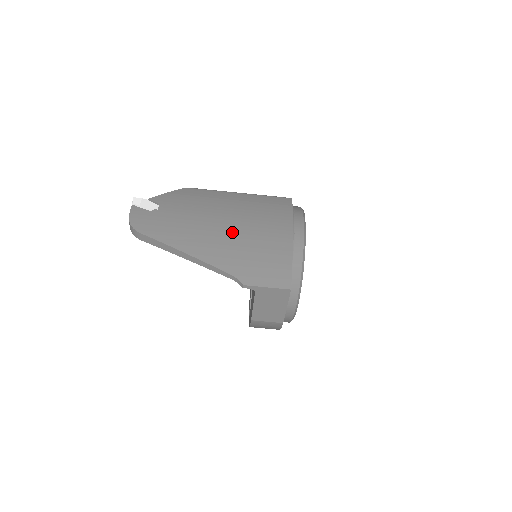
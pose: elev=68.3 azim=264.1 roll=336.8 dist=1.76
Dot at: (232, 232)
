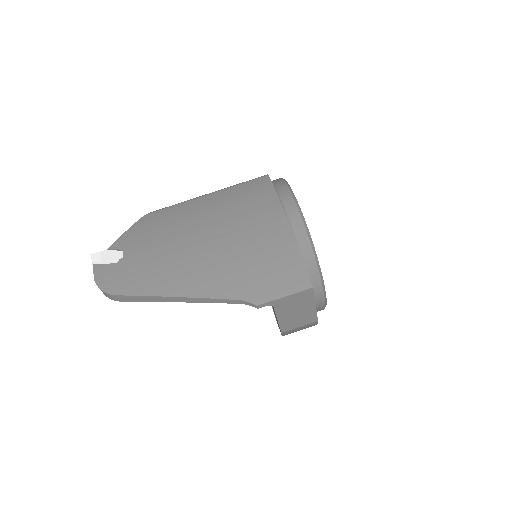
Dot at: (218, 248)
